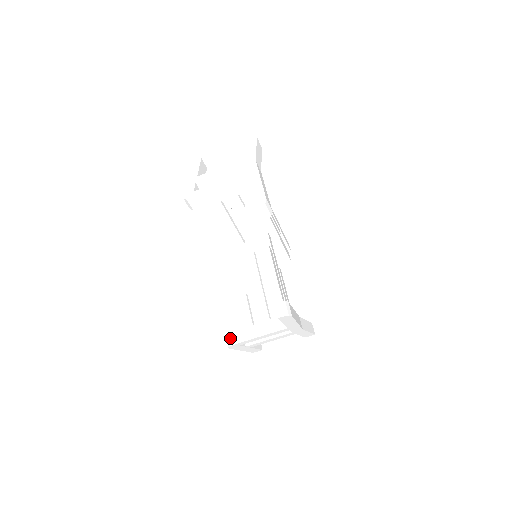
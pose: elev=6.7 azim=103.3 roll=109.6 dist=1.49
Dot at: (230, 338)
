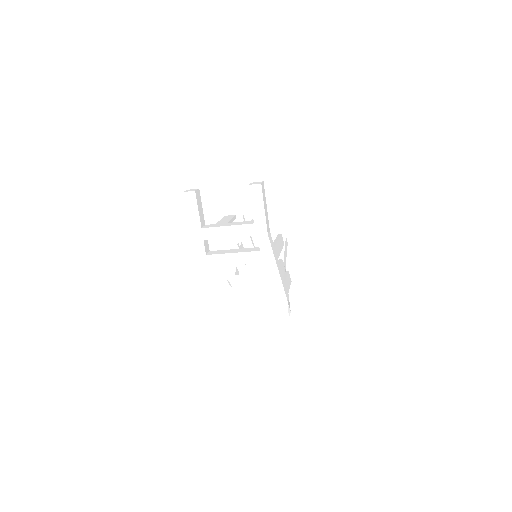
Dot at: (232, 285)
